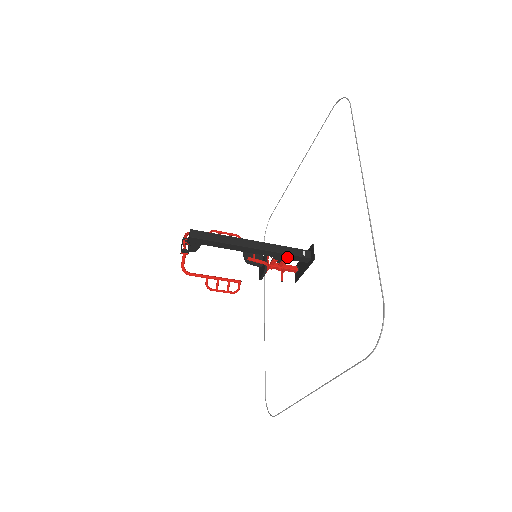
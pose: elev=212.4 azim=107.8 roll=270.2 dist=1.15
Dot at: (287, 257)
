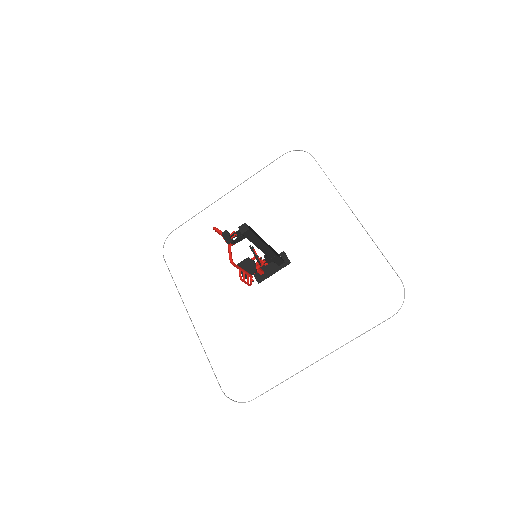
Dot at: (275, 259)
